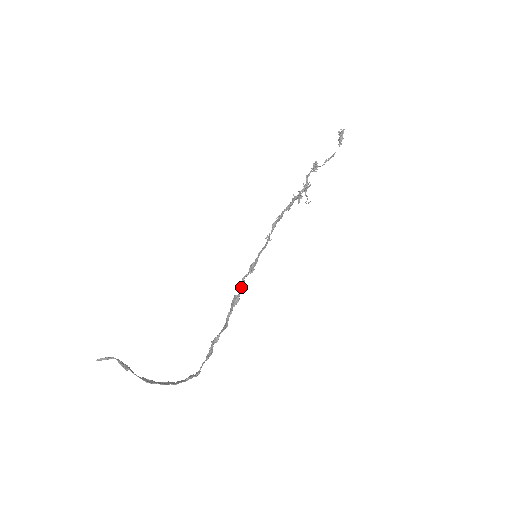
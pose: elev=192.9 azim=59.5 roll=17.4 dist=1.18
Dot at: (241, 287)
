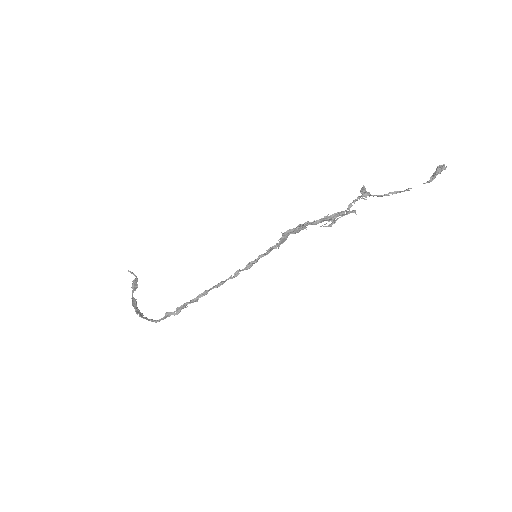
Dot at: (230, 276)
